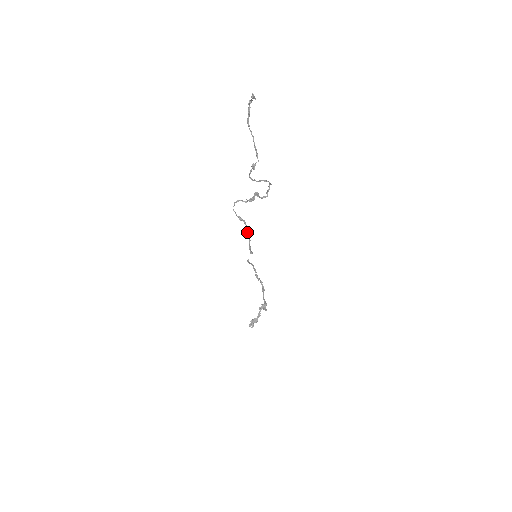
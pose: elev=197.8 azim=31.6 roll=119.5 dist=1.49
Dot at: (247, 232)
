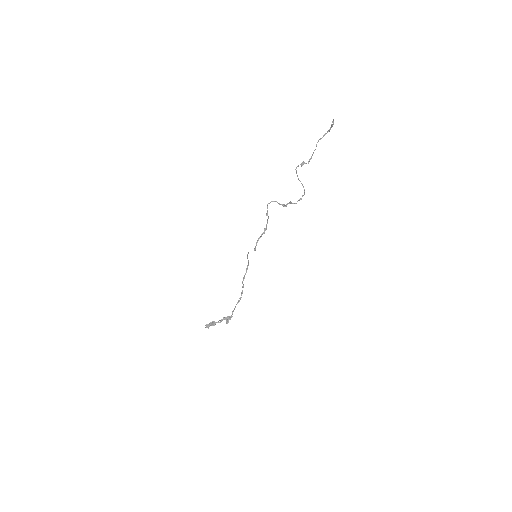
Dot at: (264, 228)
